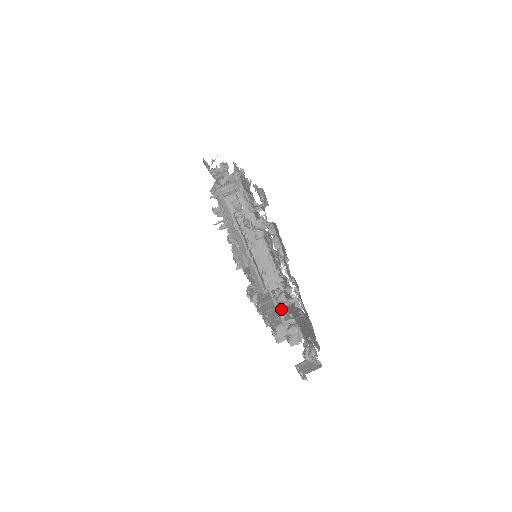
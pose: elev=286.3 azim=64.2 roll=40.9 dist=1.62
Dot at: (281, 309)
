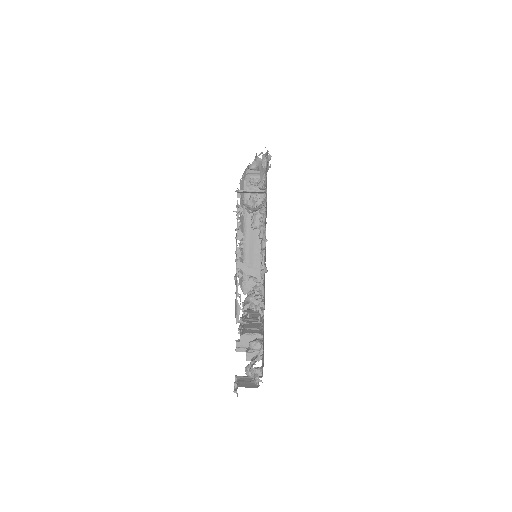
Dot at: (259, 323)
